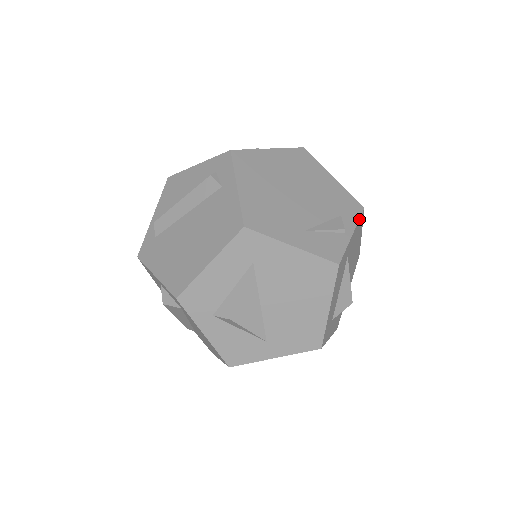
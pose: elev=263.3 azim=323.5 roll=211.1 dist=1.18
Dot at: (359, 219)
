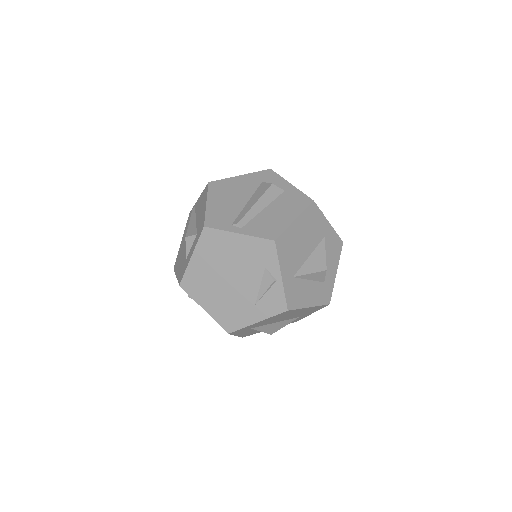
Dot at: (277, 256)
